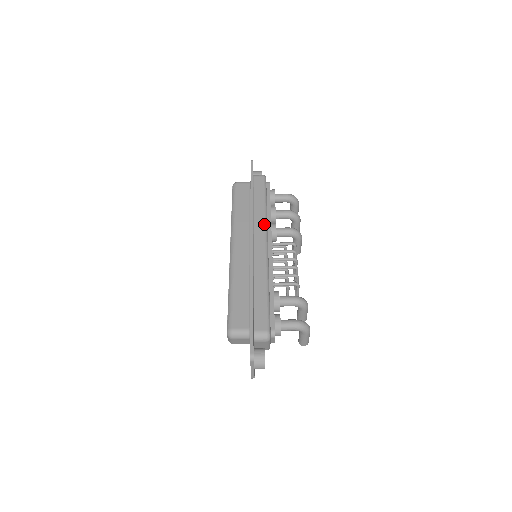
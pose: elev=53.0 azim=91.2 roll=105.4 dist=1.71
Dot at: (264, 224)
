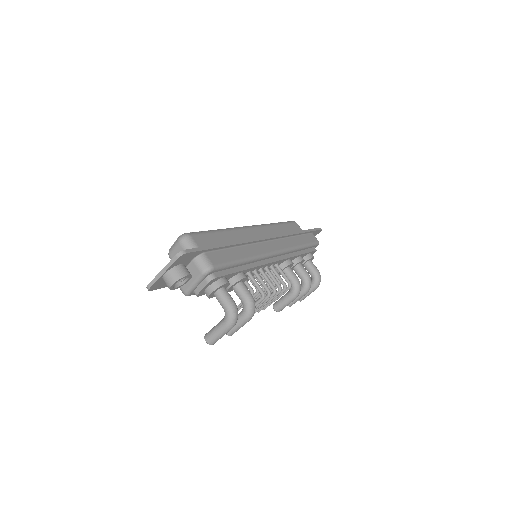
Dot at: (289, 247)
